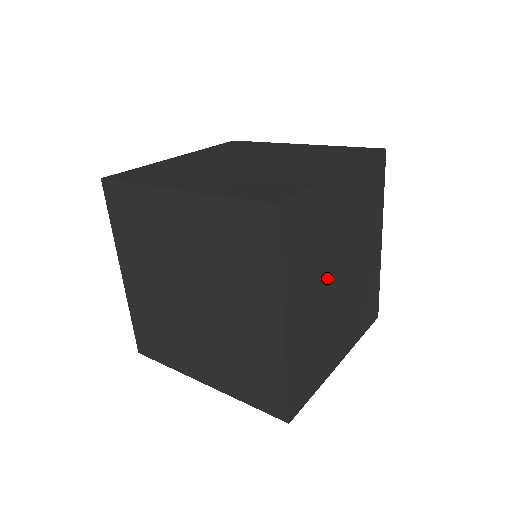
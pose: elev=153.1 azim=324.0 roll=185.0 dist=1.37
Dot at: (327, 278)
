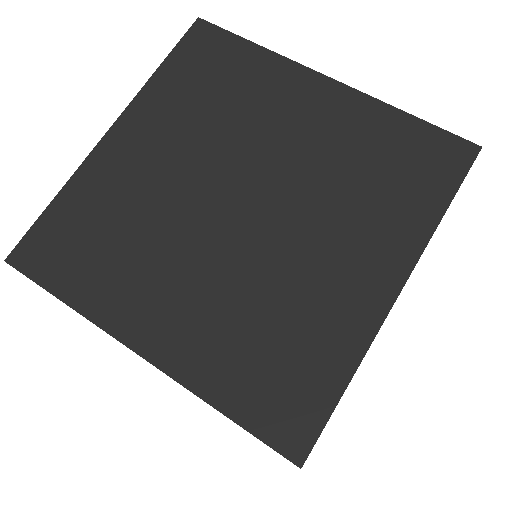
Dot at: occluded
